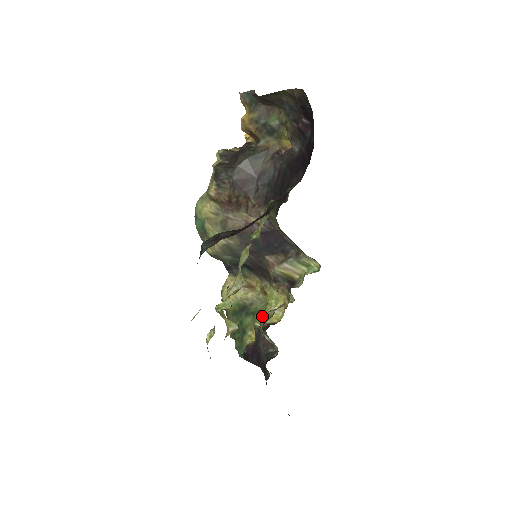
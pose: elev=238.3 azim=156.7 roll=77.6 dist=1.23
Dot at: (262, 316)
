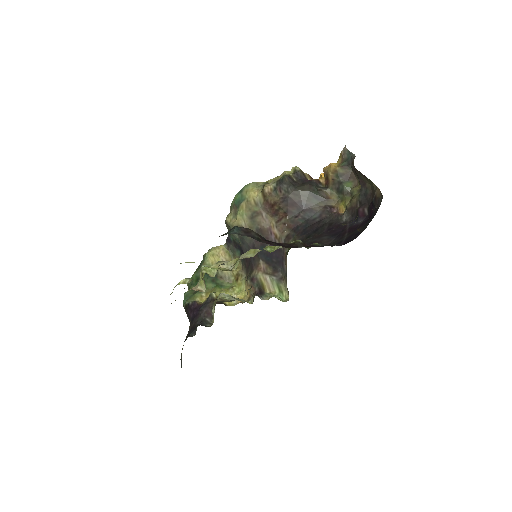
Dot at: (223, 294)
